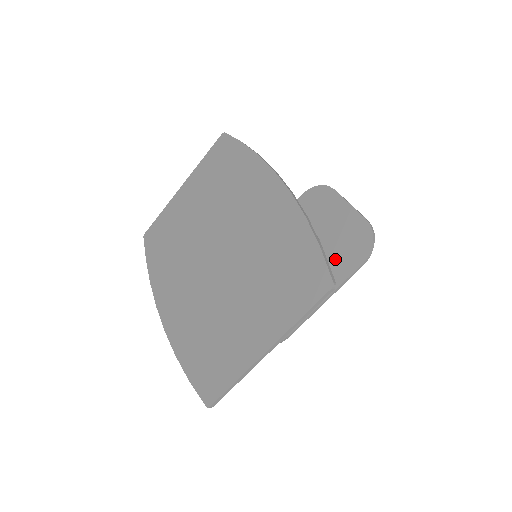
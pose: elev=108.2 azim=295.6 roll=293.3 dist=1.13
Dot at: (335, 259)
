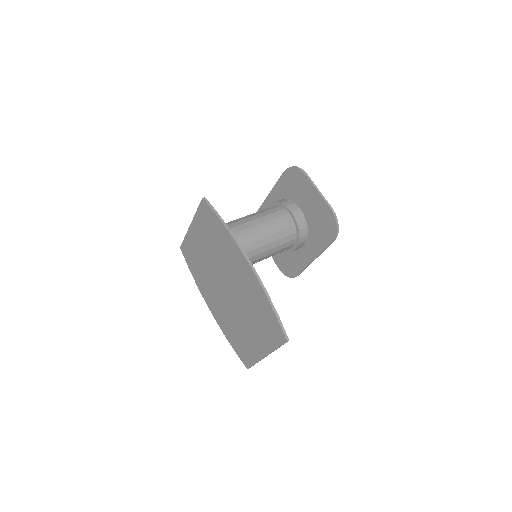
Dot at: (315, 233)
